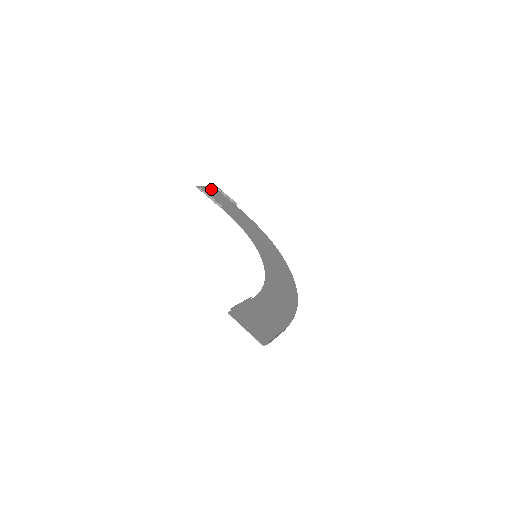
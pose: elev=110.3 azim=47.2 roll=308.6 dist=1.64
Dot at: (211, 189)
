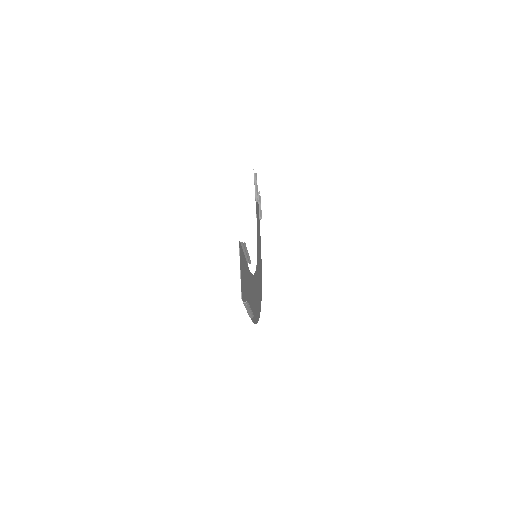
Dot at: occluded
